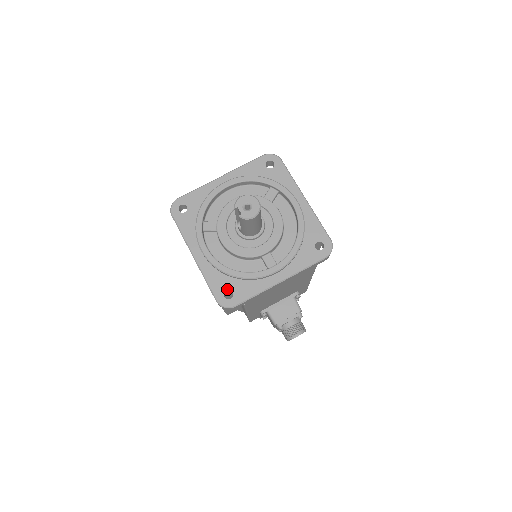
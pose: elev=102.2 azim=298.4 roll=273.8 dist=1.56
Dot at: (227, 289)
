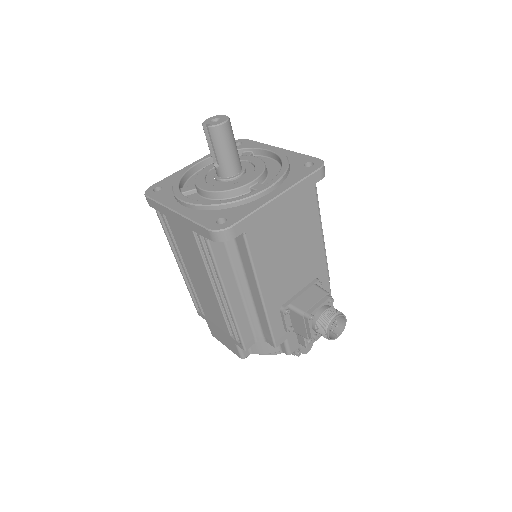
Dot at: (218, 218)
